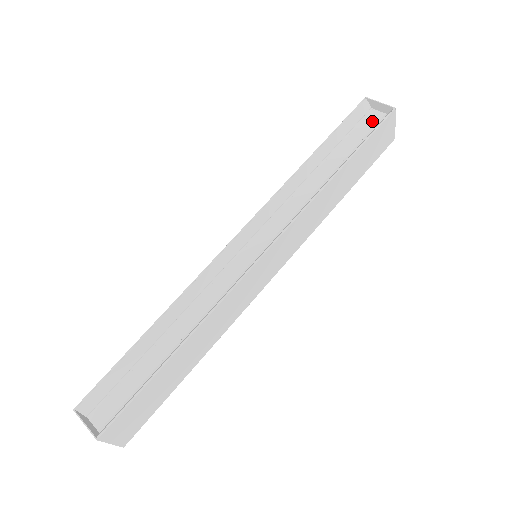
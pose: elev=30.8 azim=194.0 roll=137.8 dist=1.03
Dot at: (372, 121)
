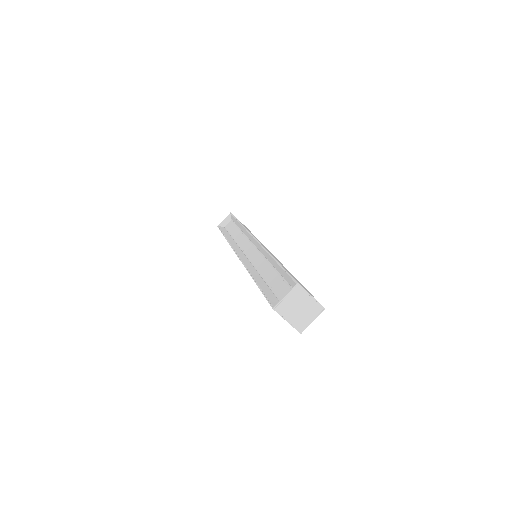
Dot at: (230, 224)
